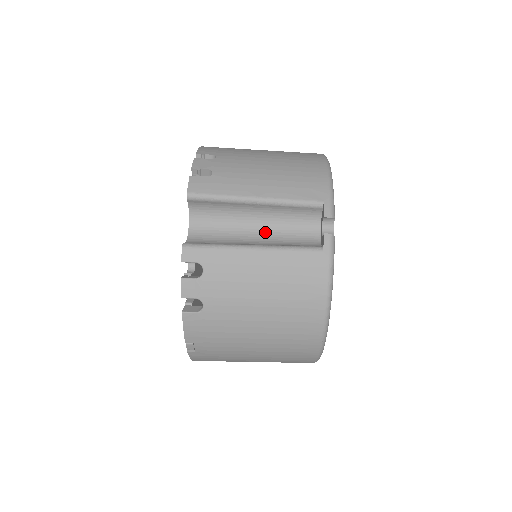
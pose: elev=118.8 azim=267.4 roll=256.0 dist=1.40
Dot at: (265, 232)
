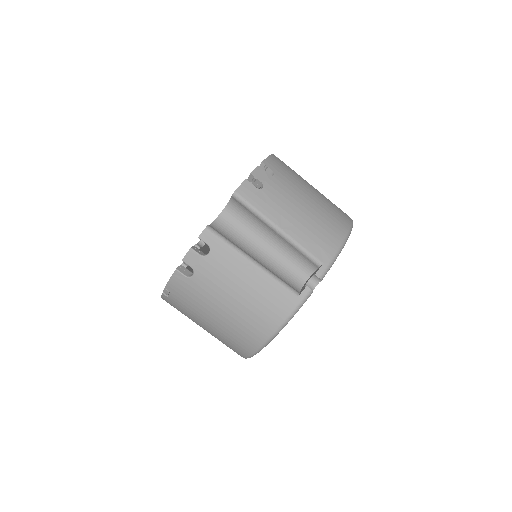
Dot at: (270, 254)
